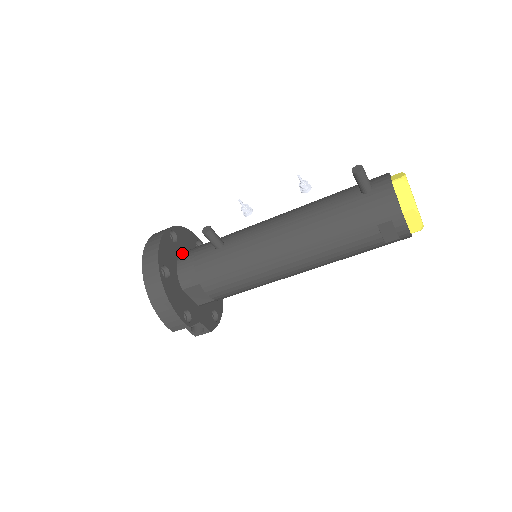
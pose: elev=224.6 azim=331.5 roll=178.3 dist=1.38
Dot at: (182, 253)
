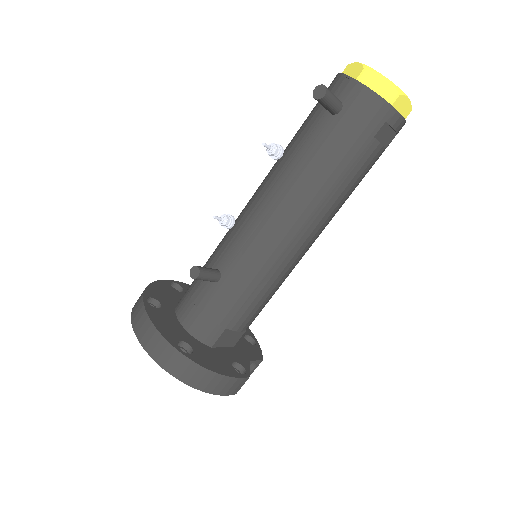
Dot at: (177, 312)
